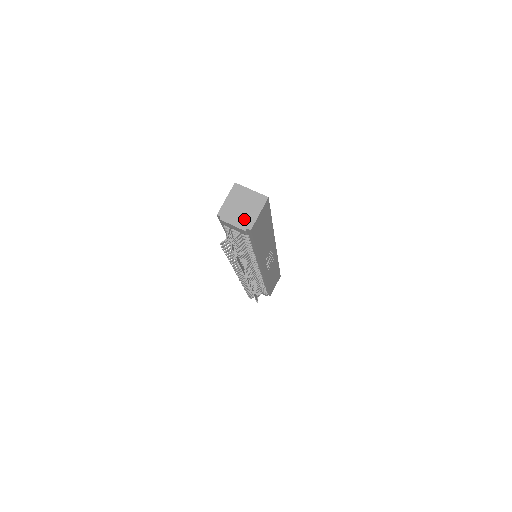
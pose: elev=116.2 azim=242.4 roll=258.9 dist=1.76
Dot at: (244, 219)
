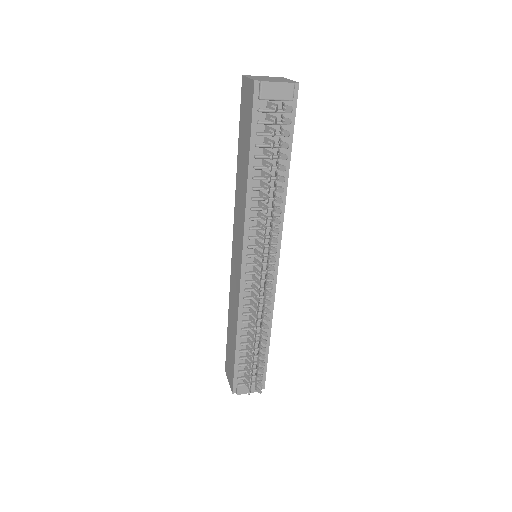
Dot at: (283, 81)
